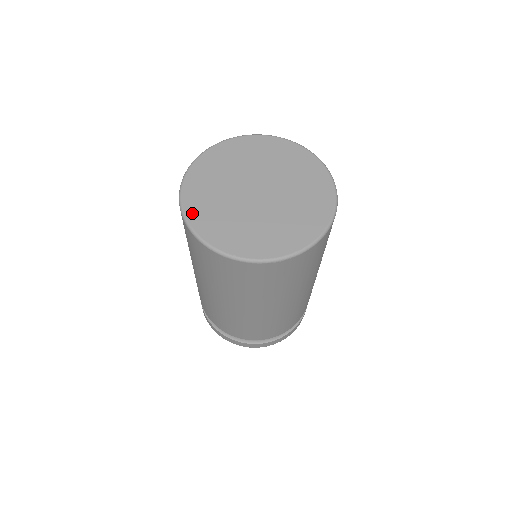
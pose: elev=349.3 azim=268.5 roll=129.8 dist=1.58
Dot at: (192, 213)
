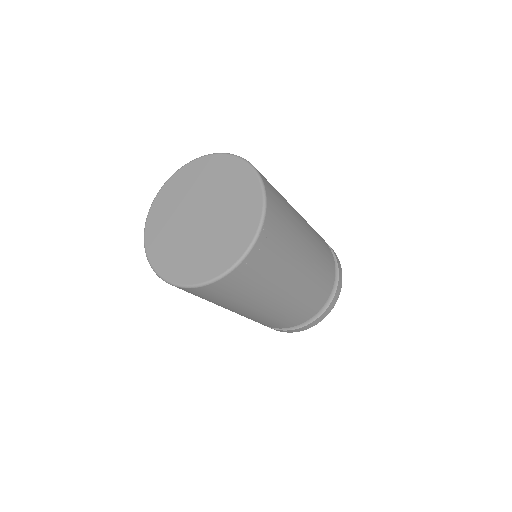
Dot at: (153, 212)
